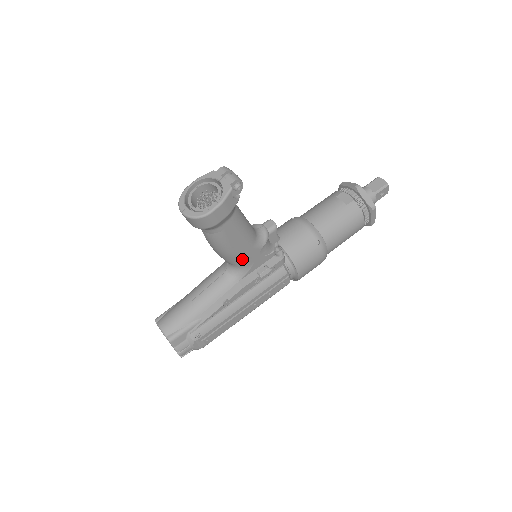
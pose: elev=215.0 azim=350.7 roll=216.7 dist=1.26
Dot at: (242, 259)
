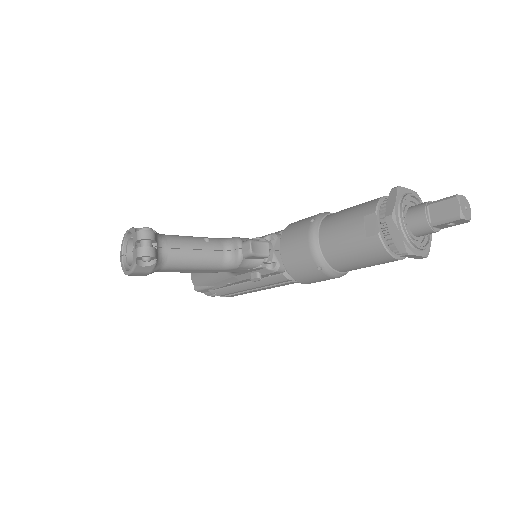
Dot at: occluded
